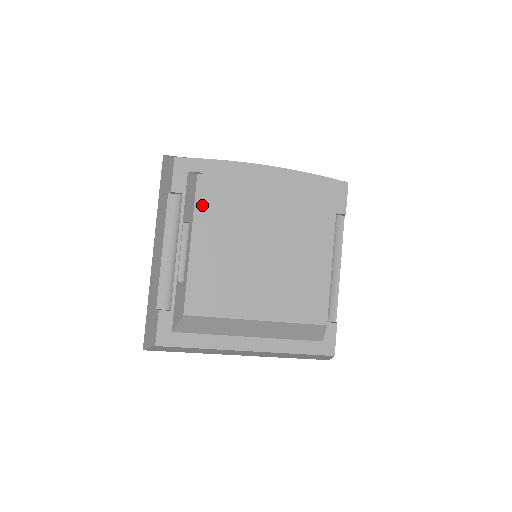
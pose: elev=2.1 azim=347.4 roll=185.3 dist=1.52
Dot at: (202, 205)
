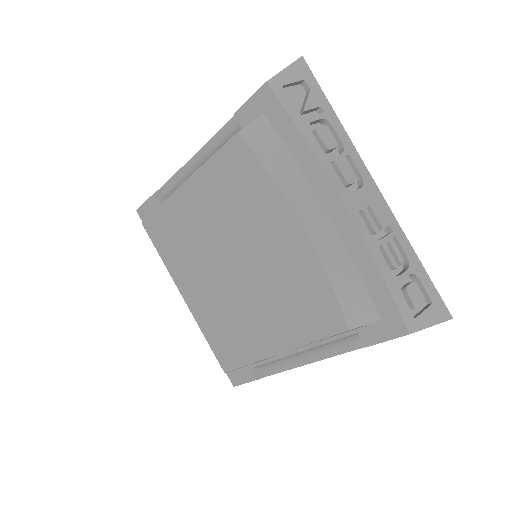
Dot at: (218, 166)
